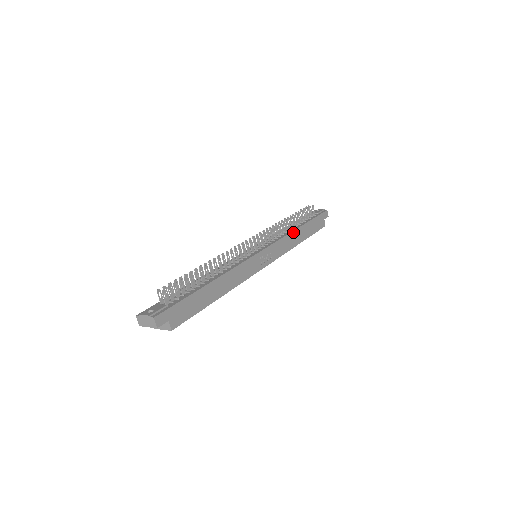
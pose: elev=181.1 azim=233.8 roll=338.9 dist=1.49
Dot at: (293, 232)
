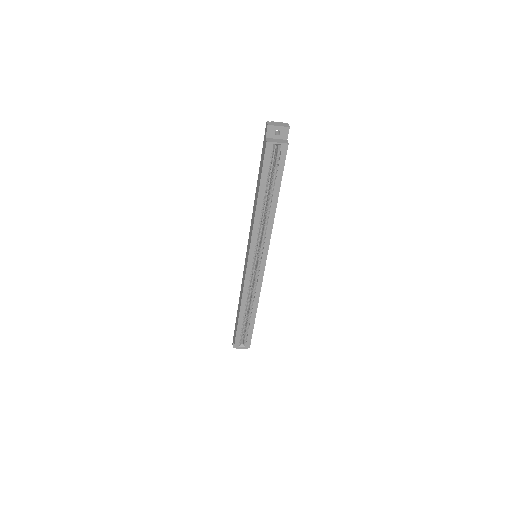
Dot at: occluded
